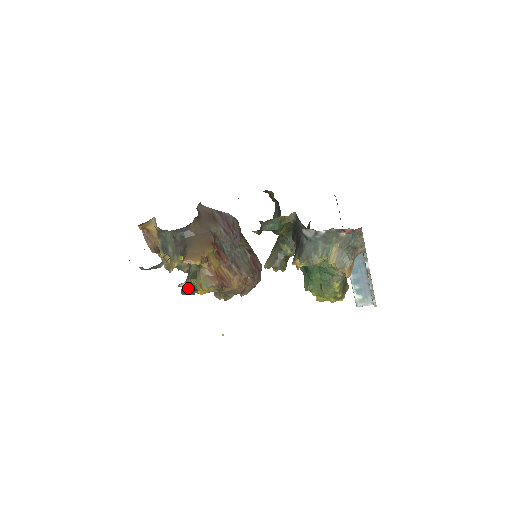
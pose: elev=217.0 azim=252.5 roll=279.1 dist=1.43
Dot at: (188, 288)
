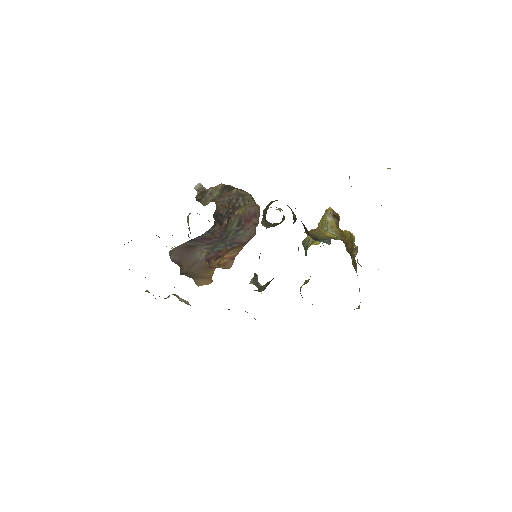
Dot at: occluded
